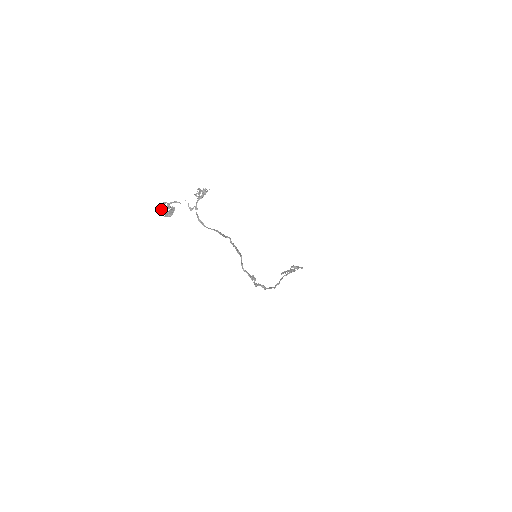
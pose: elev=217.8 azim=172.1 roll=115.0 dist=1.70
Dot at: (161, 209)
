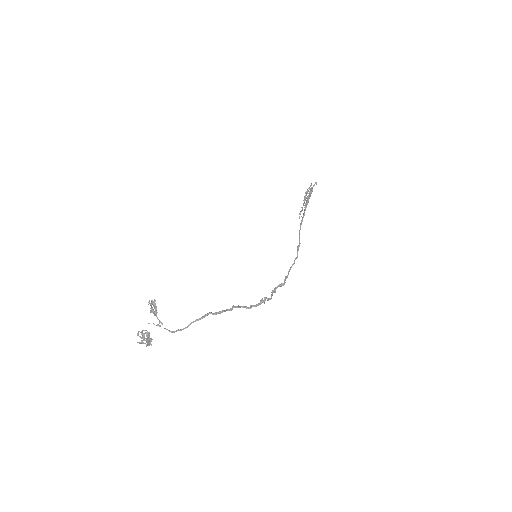
Dot at: (140, 343)
